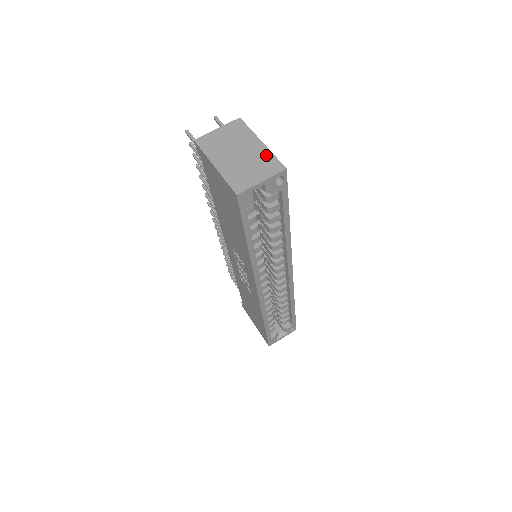
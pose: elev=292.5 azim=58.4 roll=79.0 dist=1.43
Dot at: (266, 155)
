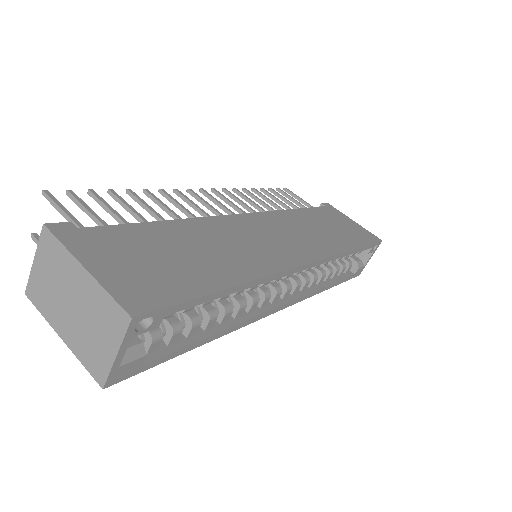
Dot at: (99, 297)
